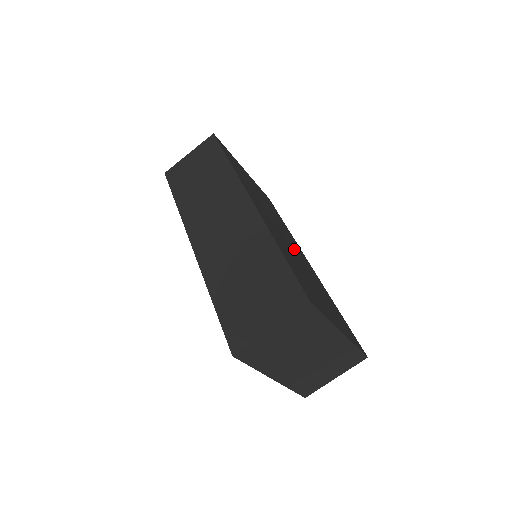
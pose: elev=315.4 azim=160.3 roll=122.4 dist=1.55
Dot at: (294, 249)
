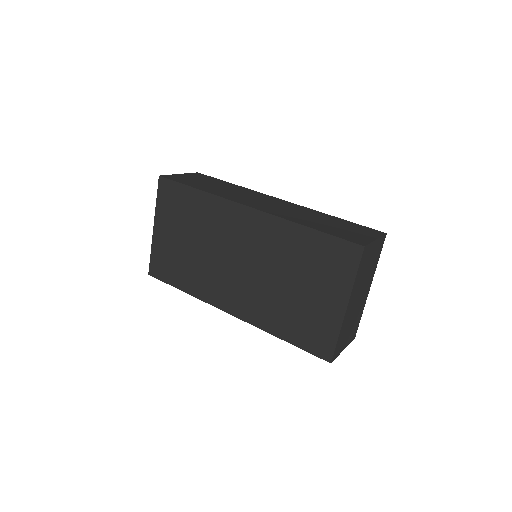
Dot at: occluded
